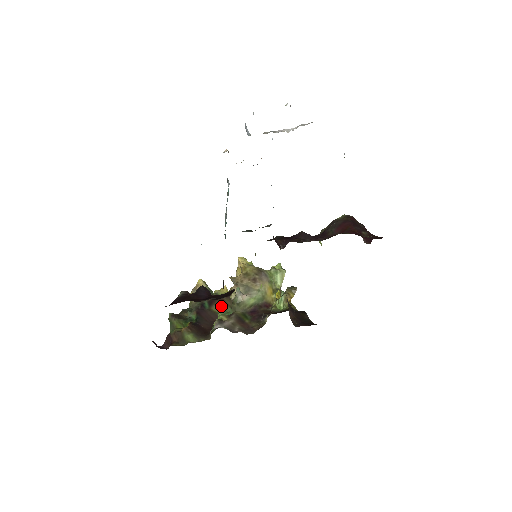
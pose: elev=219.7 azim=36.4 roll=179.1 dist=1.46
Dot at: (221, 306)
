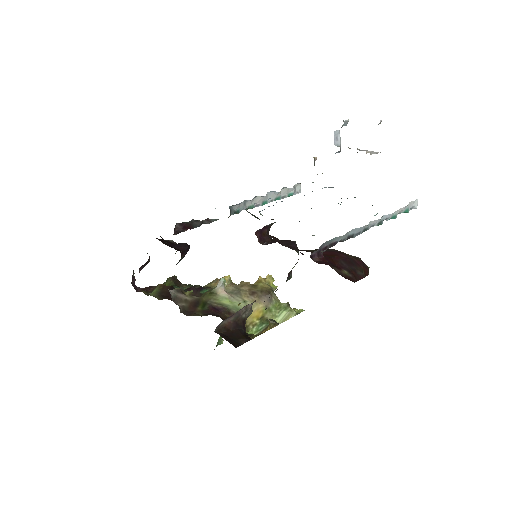
Dot at: occluded
